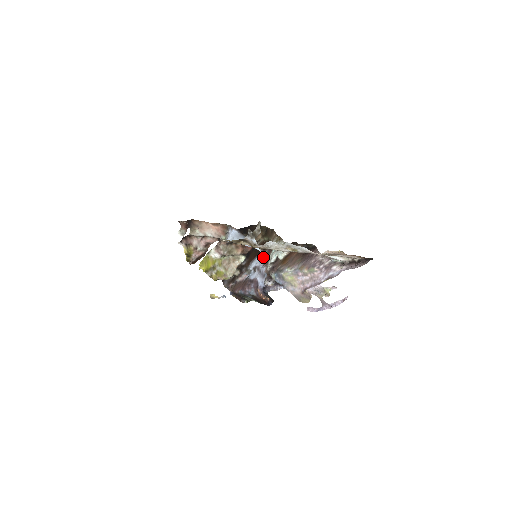
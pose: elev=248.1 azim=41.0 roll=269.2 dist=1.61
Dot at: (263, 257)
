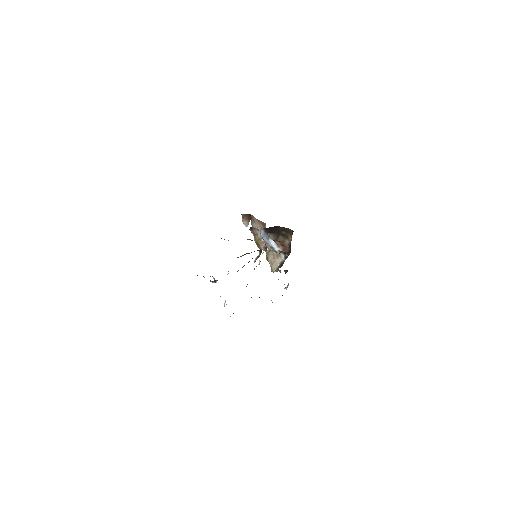
Dot at: occluded
